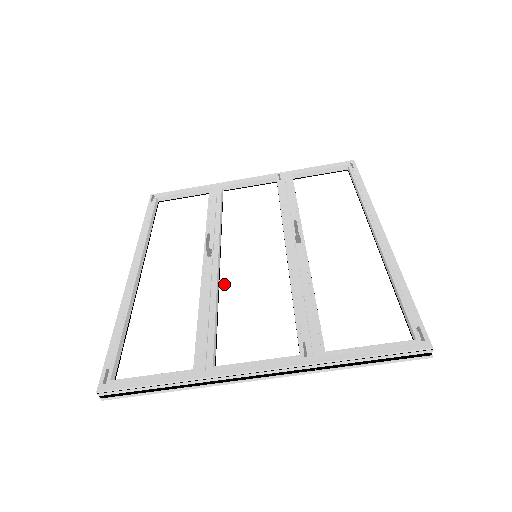
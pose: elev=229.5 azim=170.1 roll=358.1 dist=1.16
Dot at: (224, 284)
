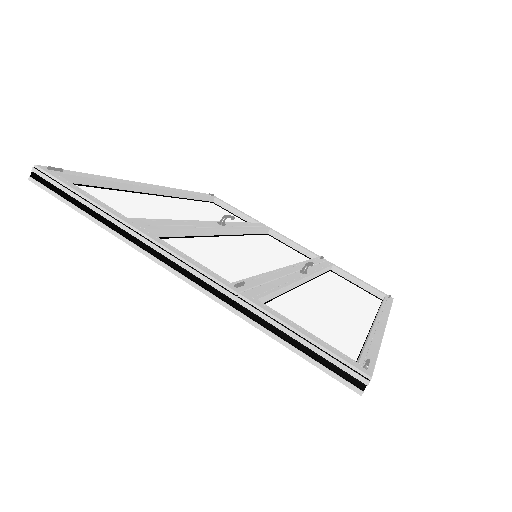
Dot at: (212, 239)
